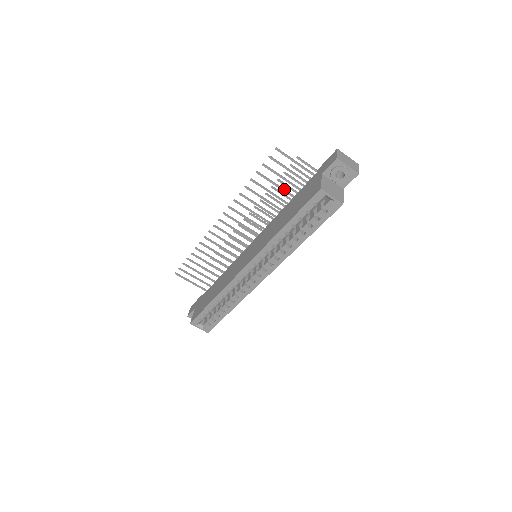
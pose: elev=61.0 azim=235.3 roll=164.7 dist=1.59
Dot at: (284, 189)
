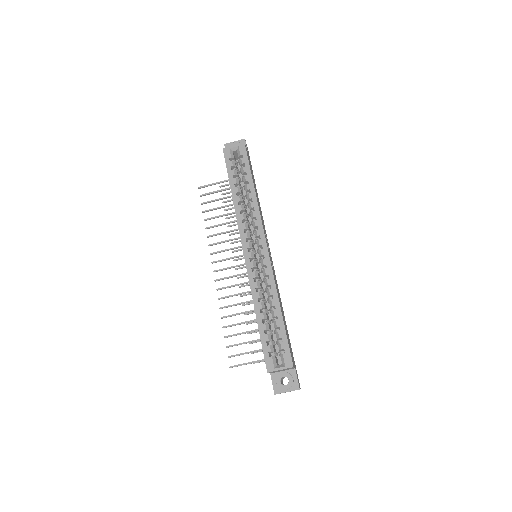
Dot at: (229, 205)
